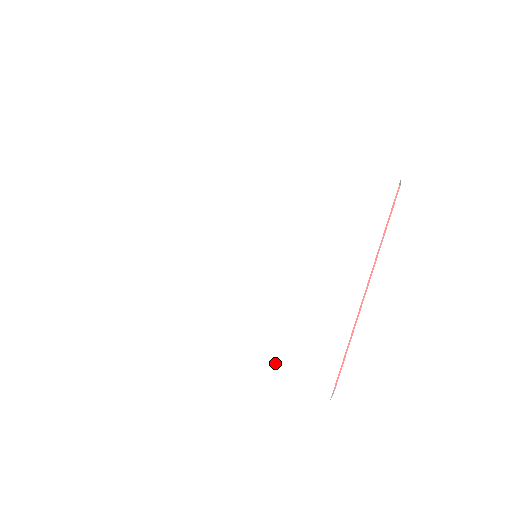
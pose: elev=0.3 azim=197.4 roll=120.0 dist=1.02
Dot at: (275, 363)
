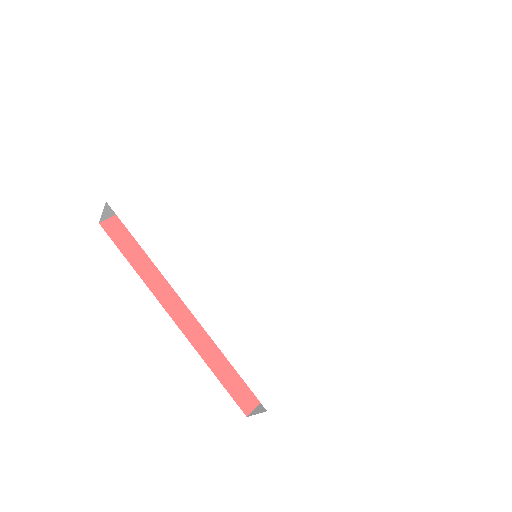
Dot at: (237, 344)
